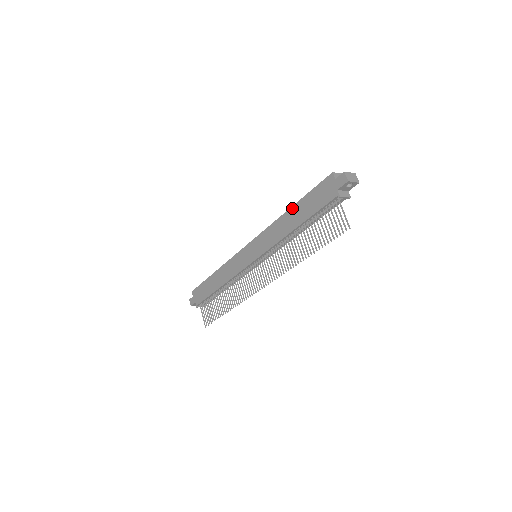
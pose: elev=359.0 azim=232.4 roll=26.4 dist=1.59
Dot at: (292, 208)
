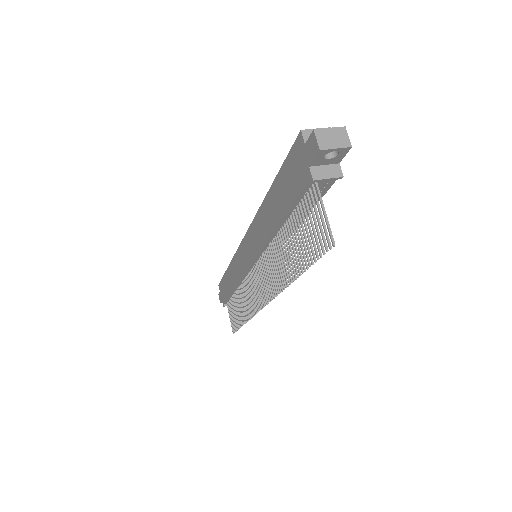
Dot at: (269, 192)
